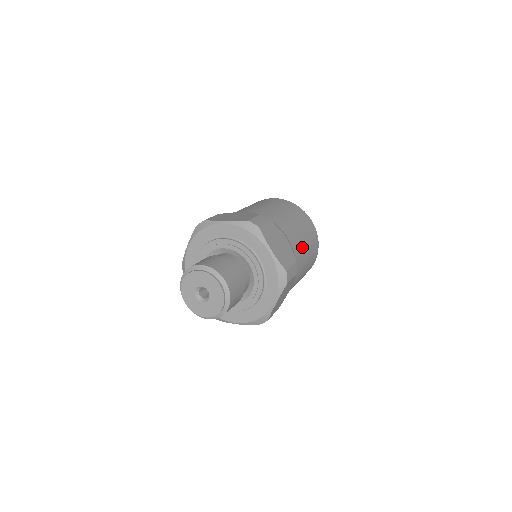
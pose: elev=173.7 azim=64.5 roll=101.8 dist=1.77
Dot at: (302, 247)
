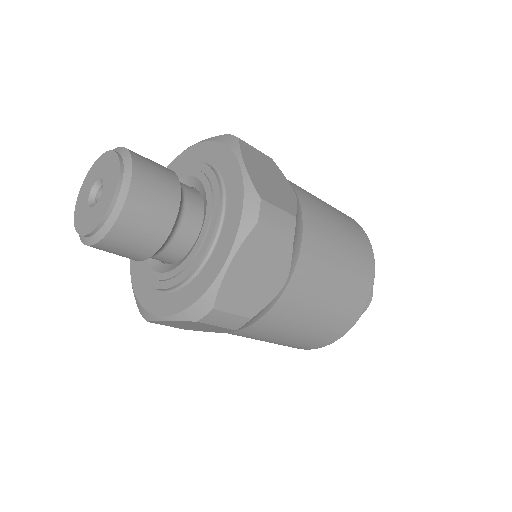
Dot at: (328, 234)
